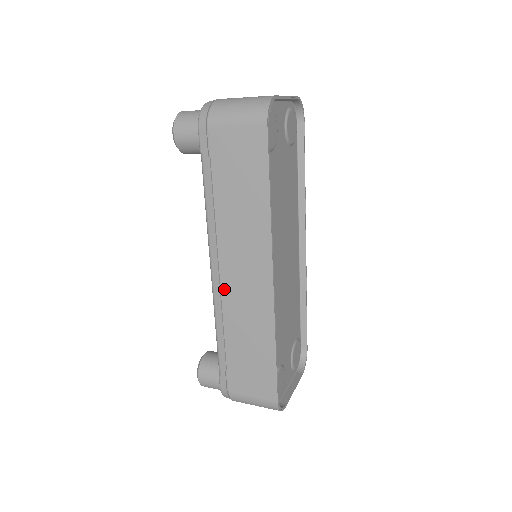
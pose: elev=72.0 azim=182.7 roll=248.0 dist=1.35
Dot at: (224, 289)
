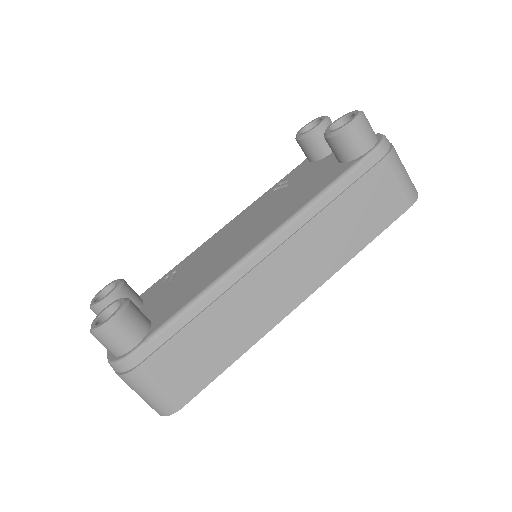
Dot at: (255, 272)
